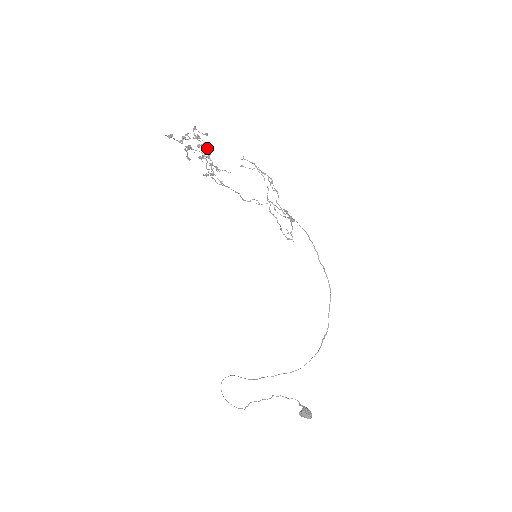
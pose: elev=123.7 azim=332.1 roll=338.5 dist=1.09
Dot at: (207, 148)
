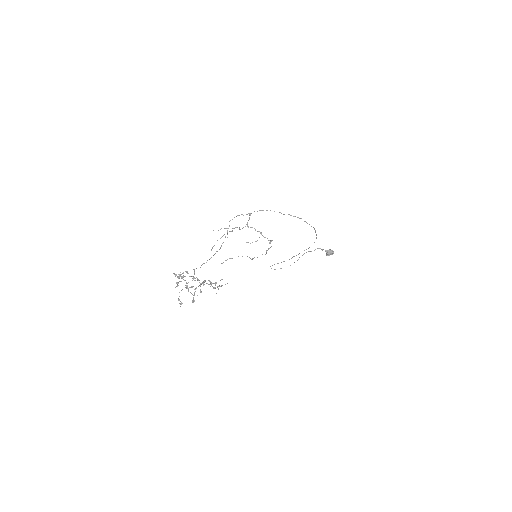
Dot at: (203, 284)
